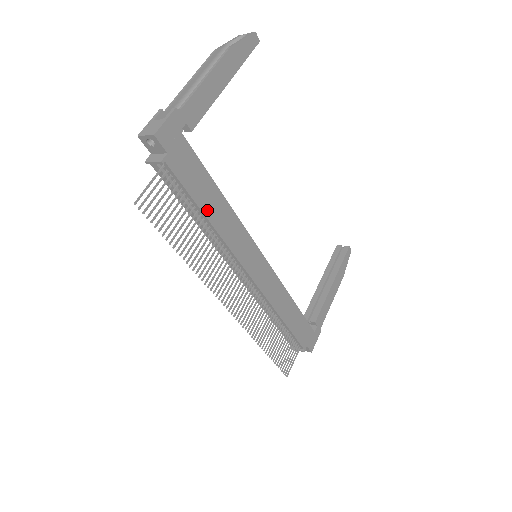
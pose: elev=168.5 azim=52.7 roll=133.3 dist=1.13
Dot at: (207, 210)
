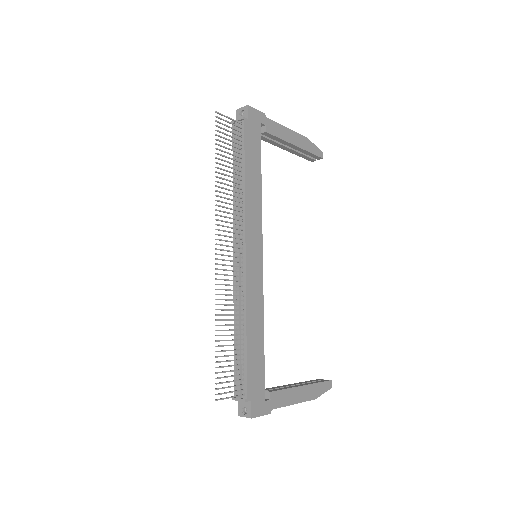
Dot at: (248, 171)
